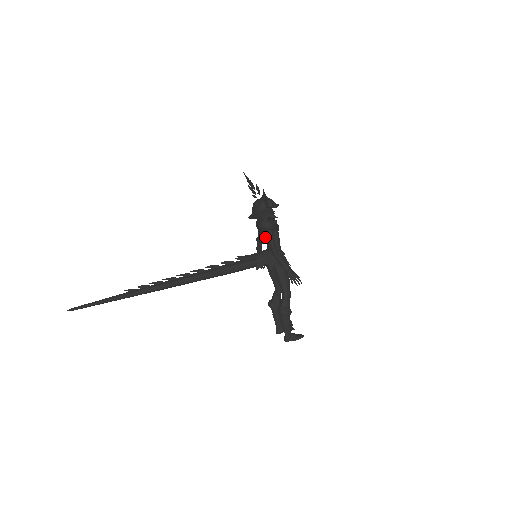
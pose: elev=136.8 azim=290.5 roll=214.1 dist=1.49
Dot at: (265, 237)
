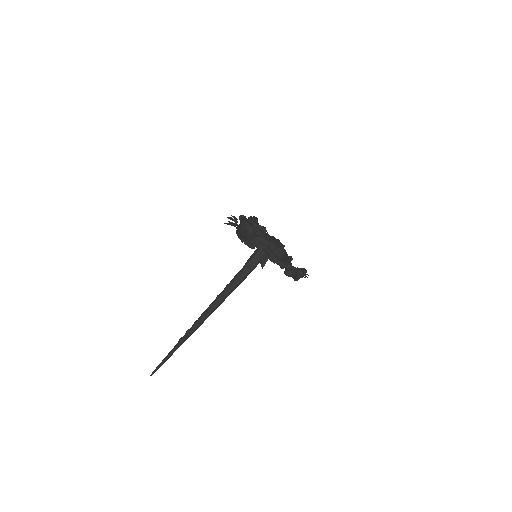
Dot at: occluded
